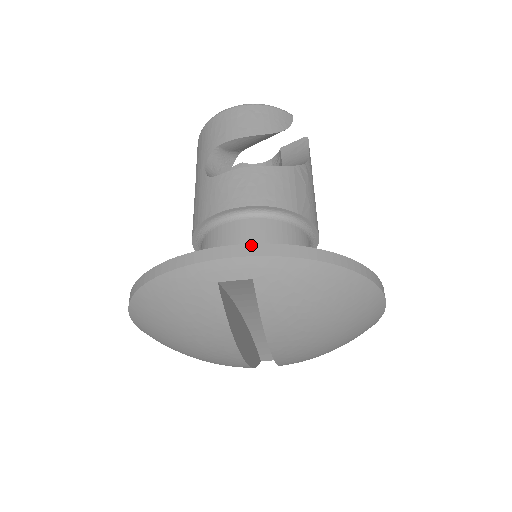
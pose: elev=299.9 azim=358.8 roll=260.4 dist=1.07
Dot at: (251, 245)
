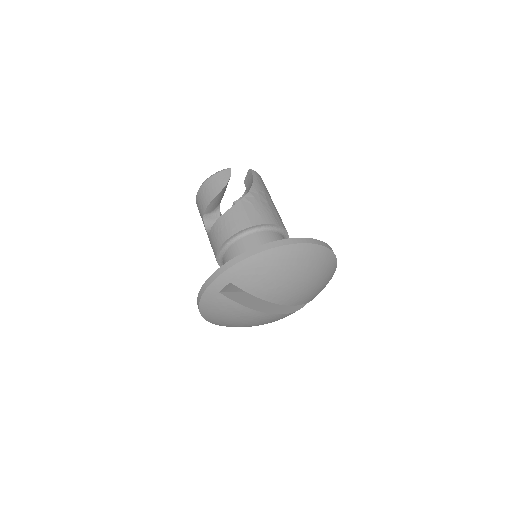
Dot at: (219, 269)
